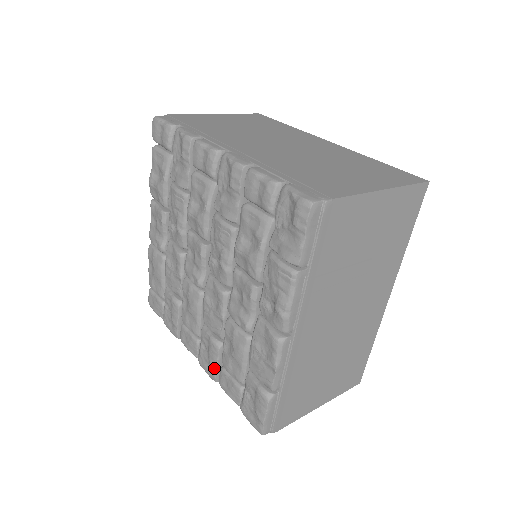
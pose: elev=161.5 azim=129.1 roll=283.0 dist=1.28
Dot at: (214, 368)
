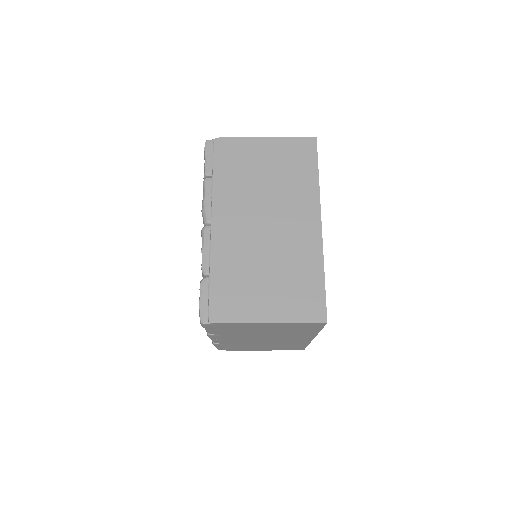
Dot at: occluded
